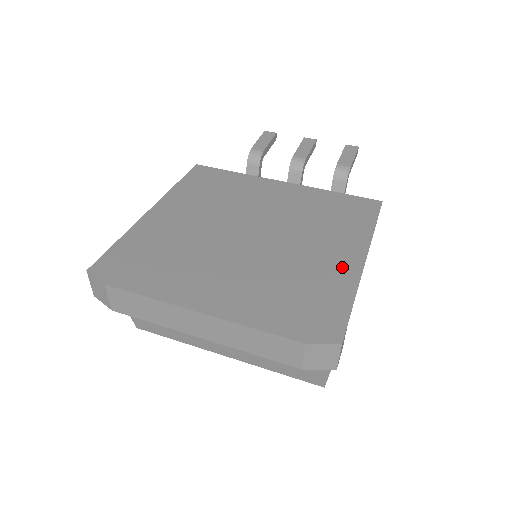
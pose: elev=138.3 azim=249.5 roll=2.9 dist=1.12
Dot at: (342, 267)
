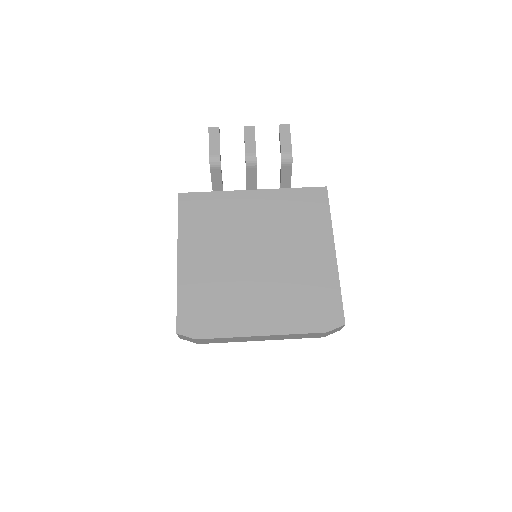
Dot at: (324, 265)
